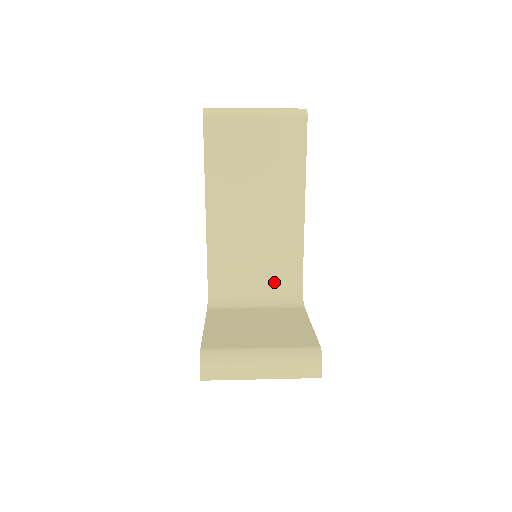
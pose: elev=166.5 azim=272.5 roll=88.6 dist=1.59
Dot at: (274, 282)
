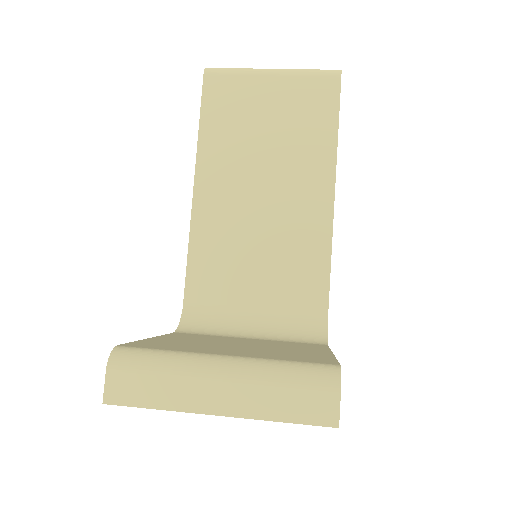
Dot at: (283, 307)
